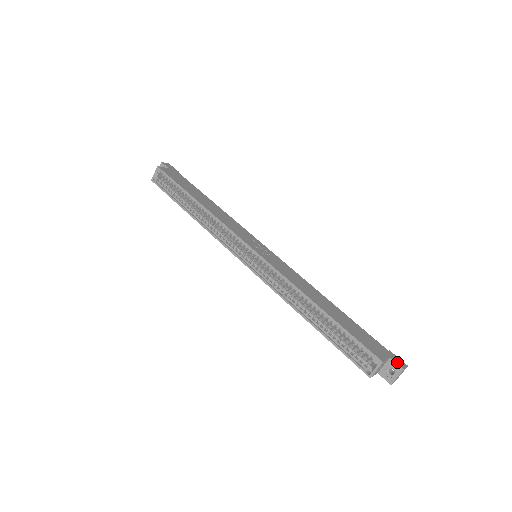
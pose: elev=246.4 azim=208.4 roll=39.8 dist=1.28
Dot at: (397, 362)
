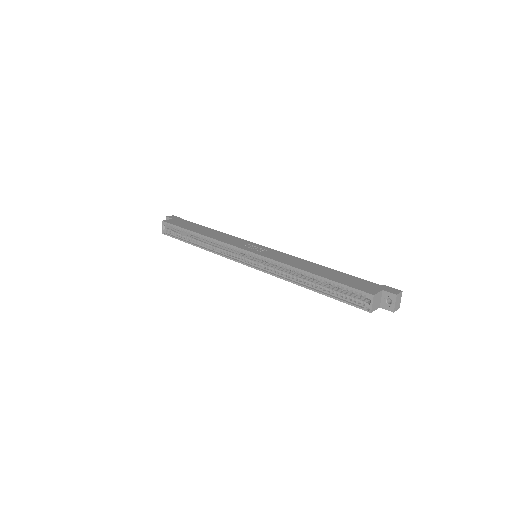
Dot at: (390, 291)
